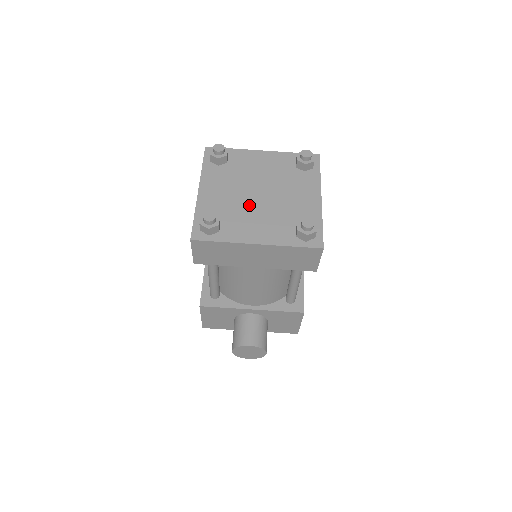
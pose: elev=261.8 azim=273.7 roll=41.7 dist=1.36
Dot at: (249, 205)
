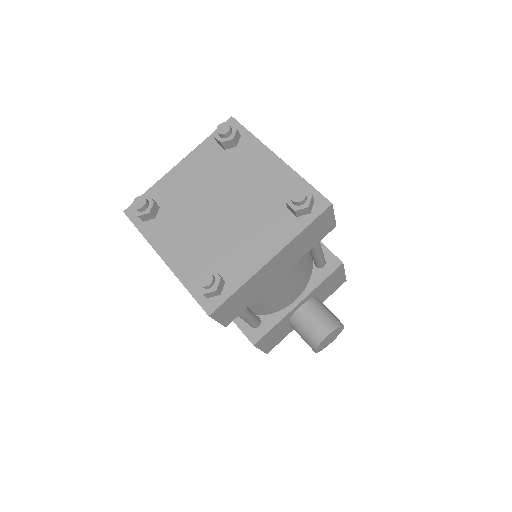
Dot at: (223, 229)
